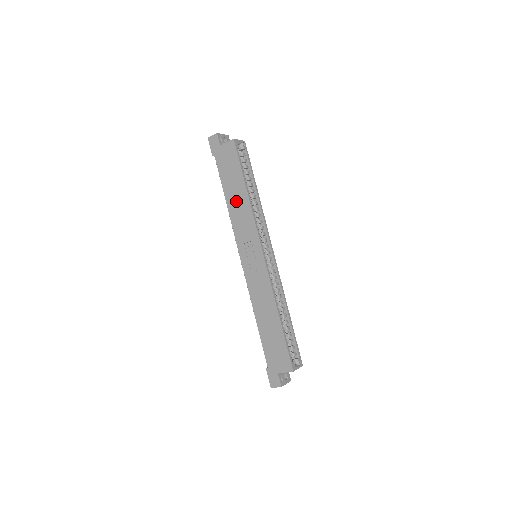
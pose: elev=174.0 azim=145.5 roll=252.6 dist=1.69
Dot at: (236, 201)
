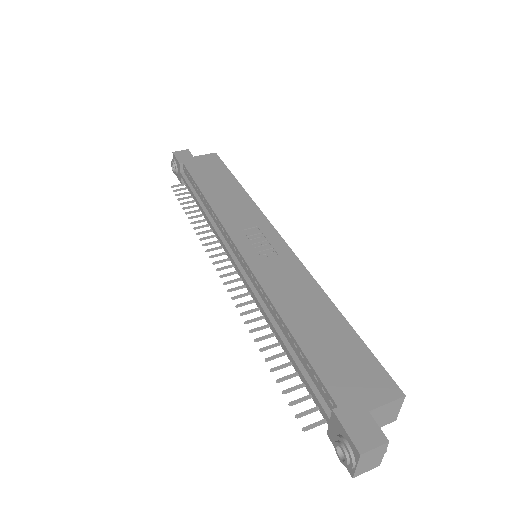
Dot at: (223, 193)
